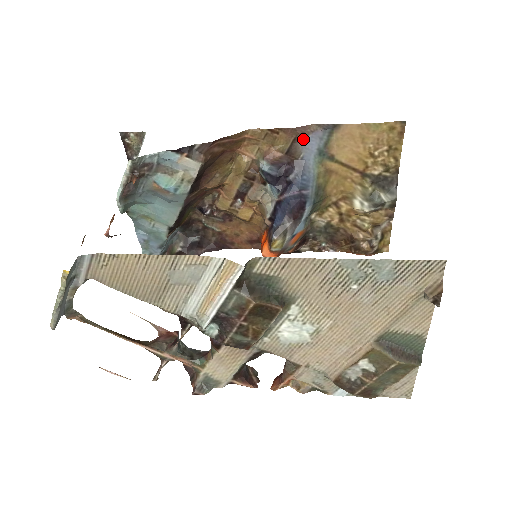
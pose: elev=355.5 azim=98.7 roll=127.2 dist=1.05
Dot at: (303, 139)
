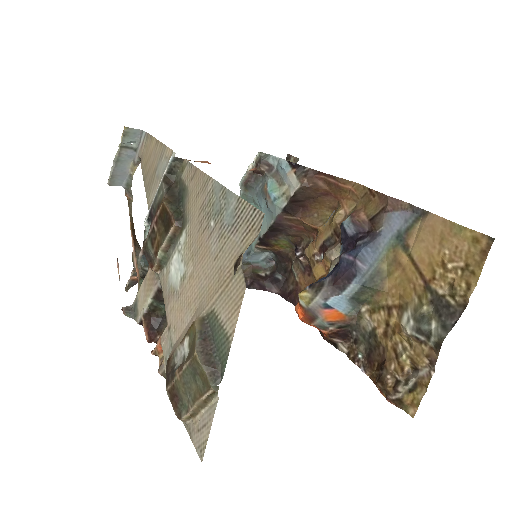
Dot at: (391, 212)
